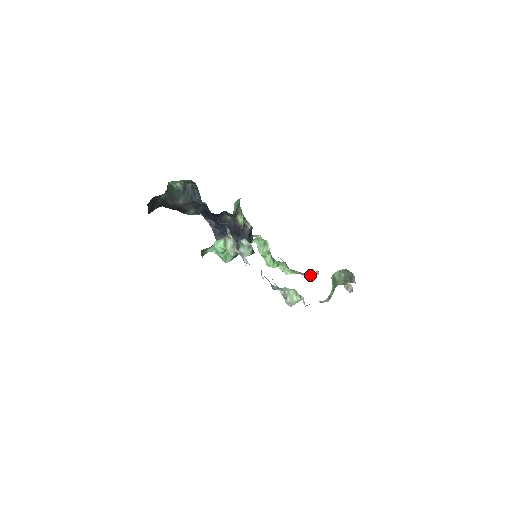
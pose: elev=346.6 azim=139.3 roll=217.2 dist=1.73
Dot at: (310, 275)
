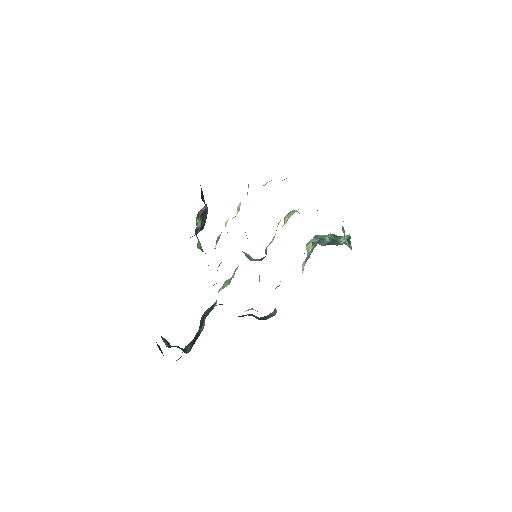
Dot at: occluded
